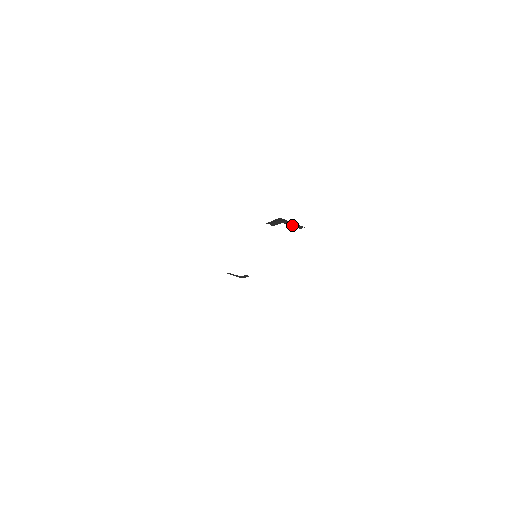
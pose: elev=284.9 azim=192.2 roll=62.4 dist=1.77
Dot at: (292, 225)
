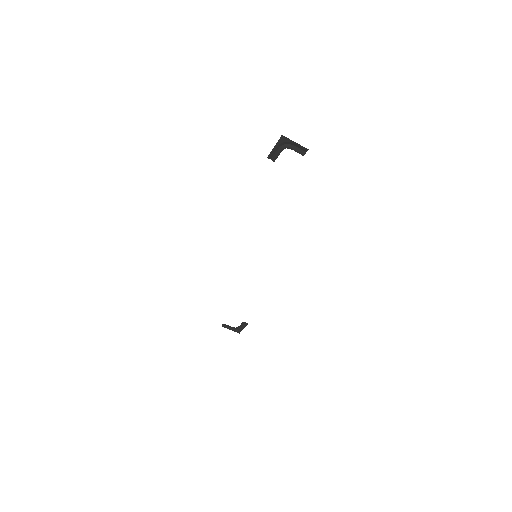
Dot at: (295, 150)
